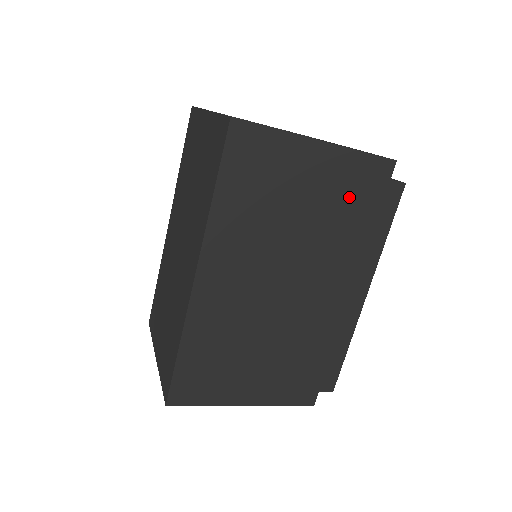
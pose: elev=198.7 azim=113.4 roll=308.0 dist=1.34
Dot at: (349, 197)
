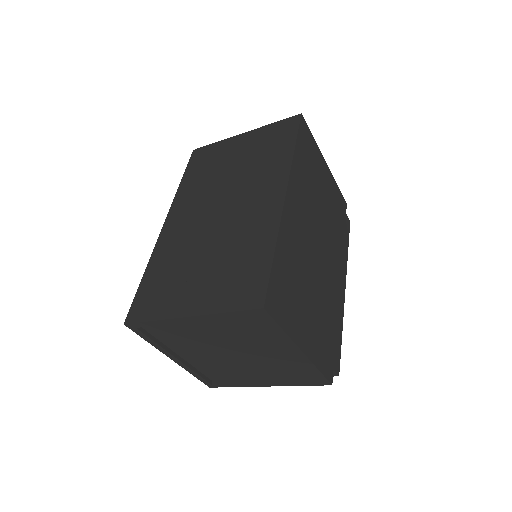
Dot at: (335, 208)
